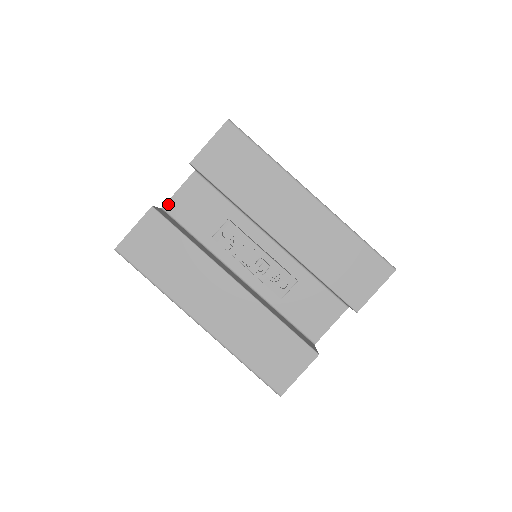
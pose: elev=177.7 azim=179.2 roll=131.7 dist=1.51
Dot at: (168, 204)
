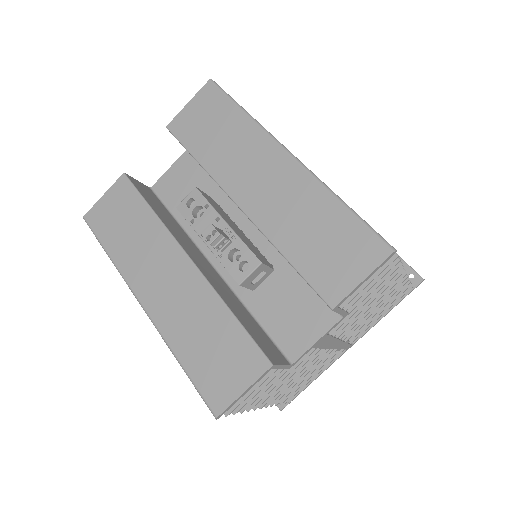
Dot at: (157, 183)
